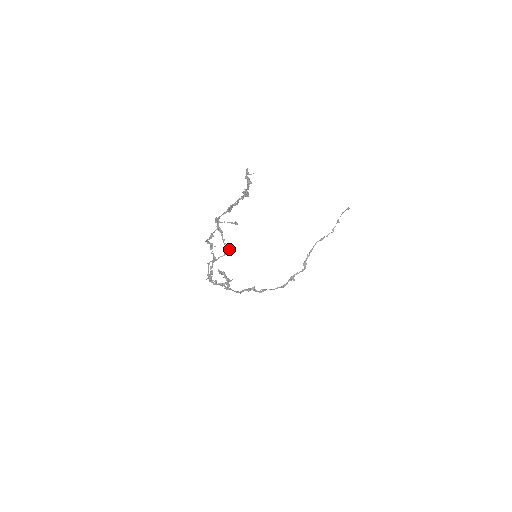
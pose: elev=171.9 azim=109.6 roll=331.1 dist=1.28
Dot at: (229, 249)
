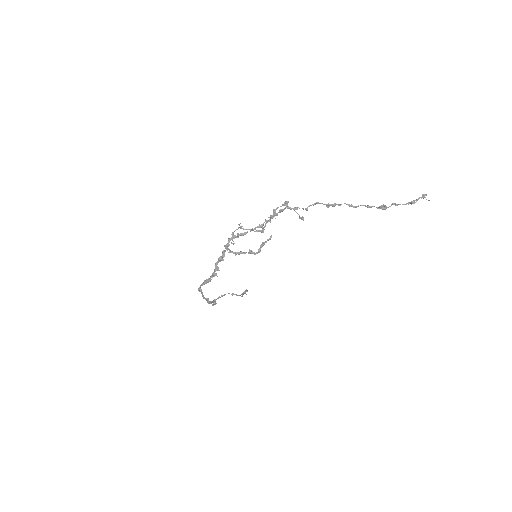
Dot at: (263, 231)
